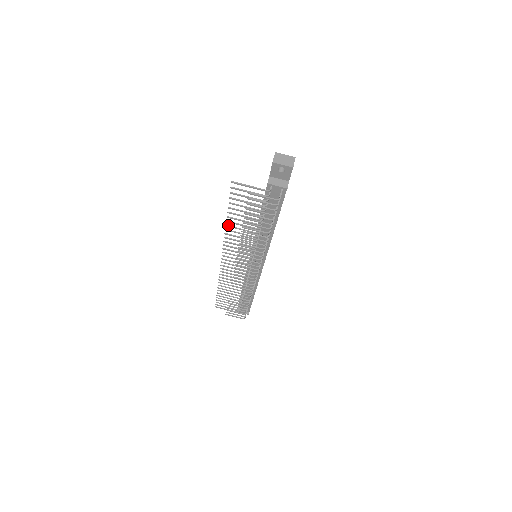
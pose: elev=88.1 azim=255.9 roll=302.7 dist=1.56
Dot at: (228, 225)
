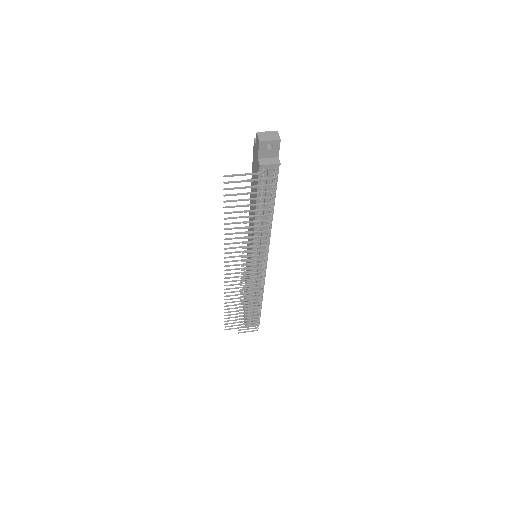
Dot at: (226, 228)
